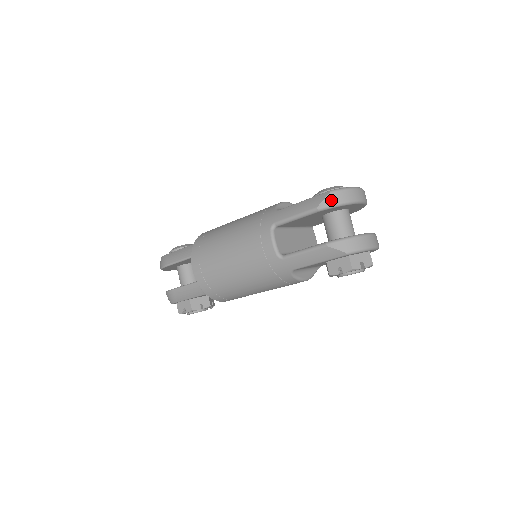
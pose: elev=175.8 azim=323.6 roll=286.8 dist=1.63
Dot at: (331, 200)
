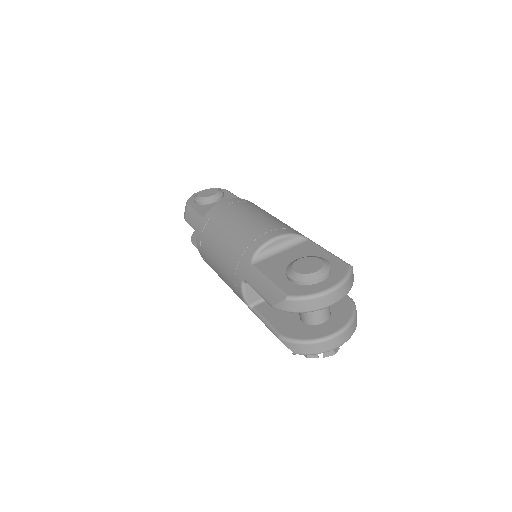
Dot at: (285, 307)
